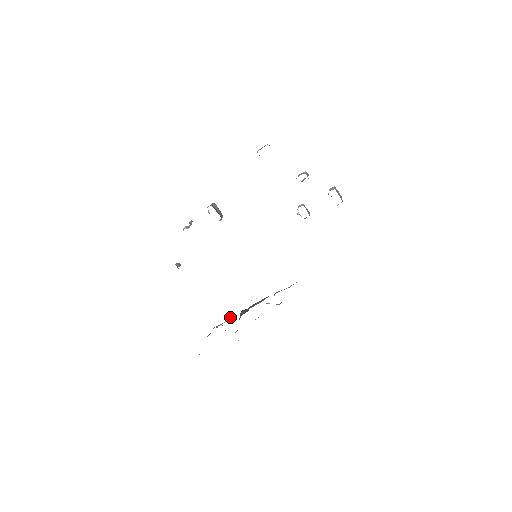
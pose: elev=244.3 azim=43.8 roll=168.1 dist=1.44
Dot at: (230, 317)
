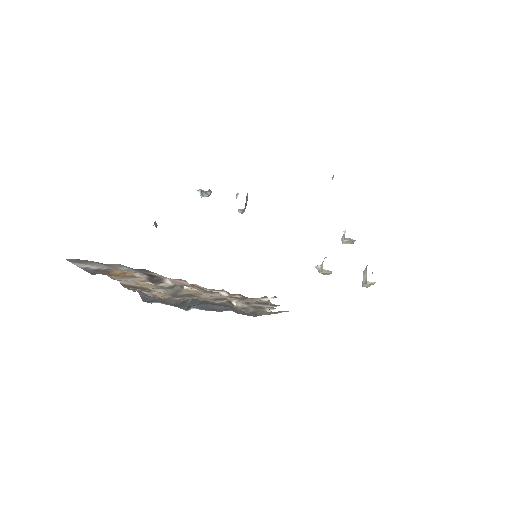
Dot at: (165, 303)
